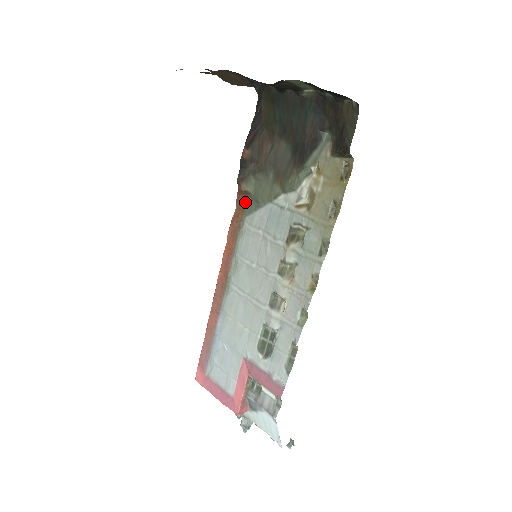
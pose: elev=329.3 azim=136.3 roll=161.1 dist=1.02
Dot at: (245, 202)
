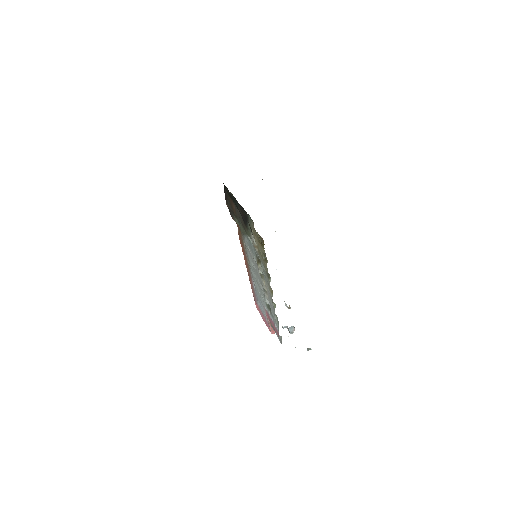
Dot at: (239, 227)
